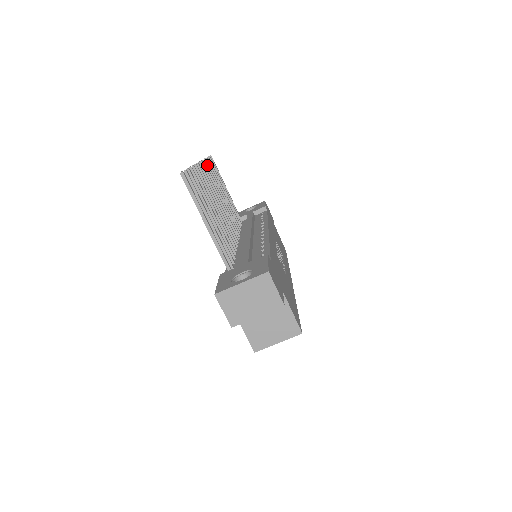
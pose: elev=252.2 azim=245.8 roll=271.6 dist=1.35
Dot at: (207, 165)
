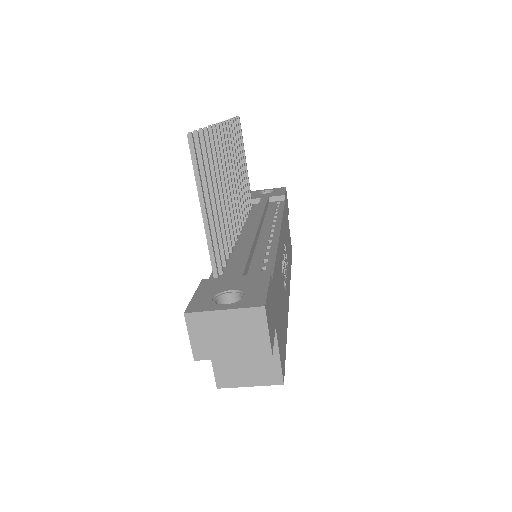
Dot at: (230, 128)
